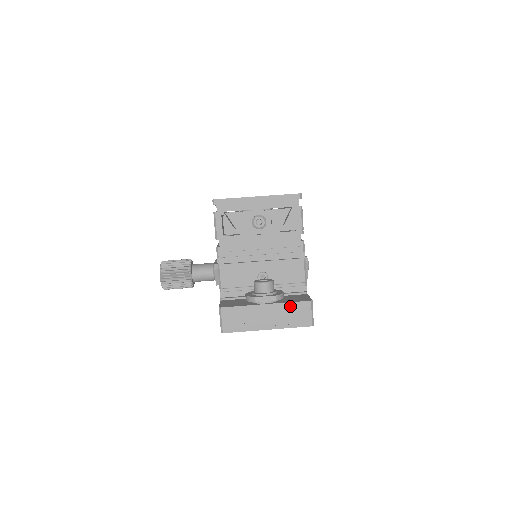
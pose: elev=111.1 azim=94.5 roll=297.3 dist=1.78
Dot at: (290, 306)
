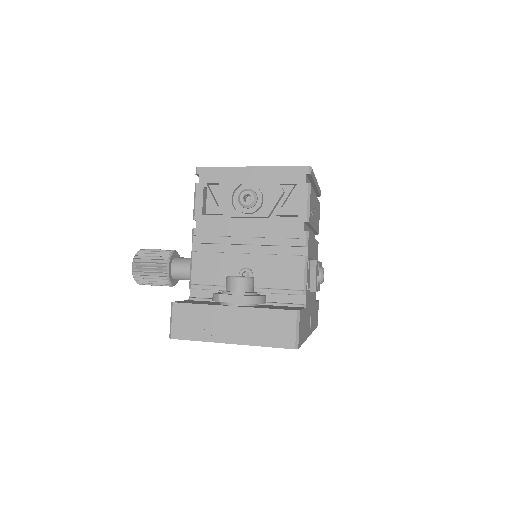
Dot at: (266, 314)
